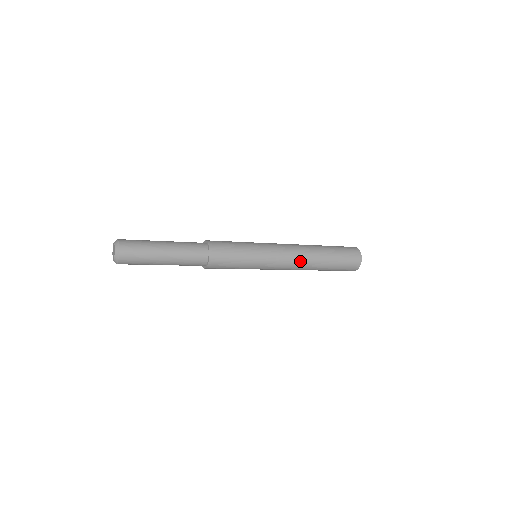
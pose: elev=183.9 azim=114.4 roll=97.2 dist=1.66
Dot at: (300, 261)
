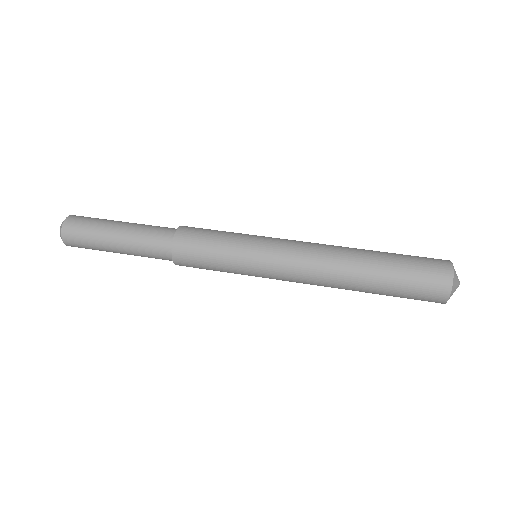
Dot at: (320, 284)
